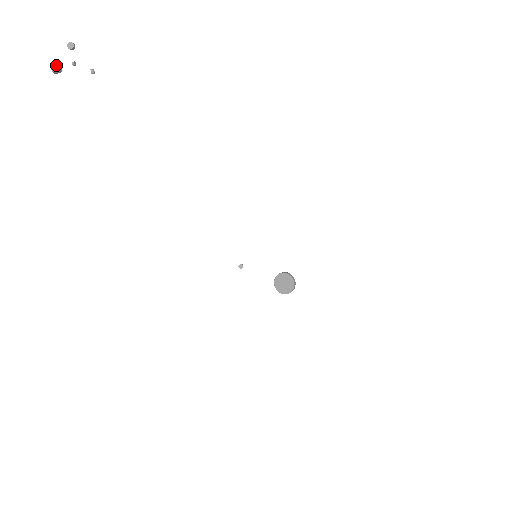
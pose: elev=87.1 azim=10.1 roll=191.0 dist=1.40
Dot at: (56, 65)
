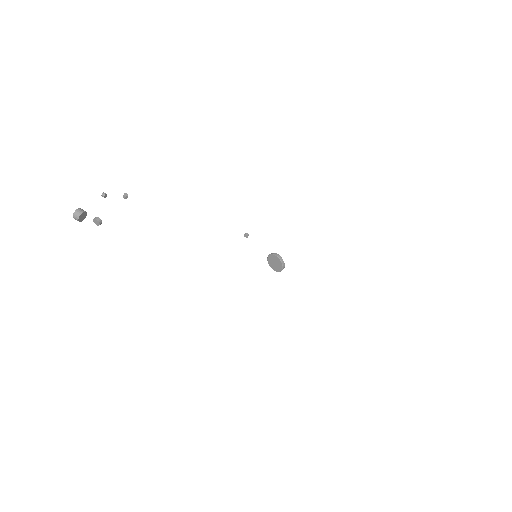
Dot at: (79, 219)
